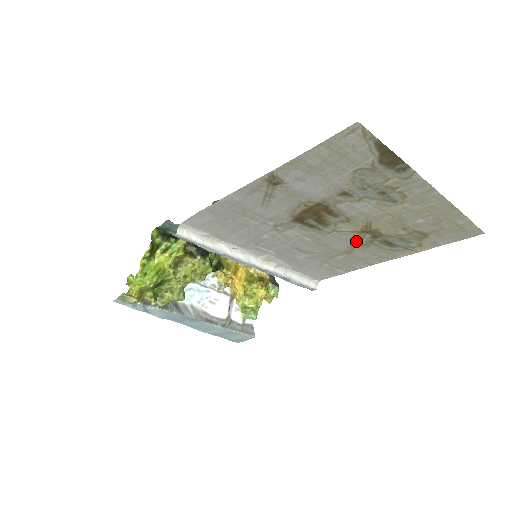
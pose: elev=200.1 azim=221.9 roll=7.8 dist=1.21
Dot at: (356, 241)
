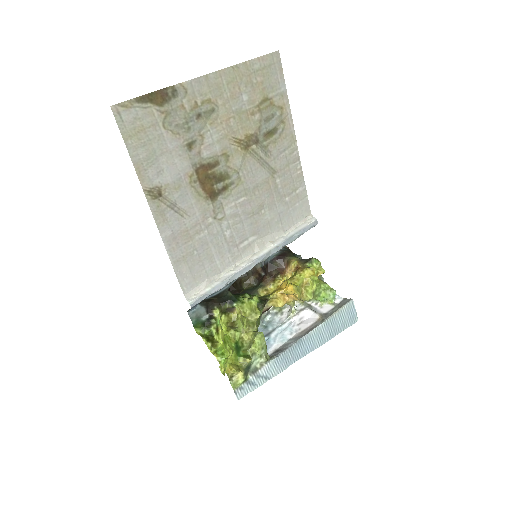
Dot at: (258, 159)
